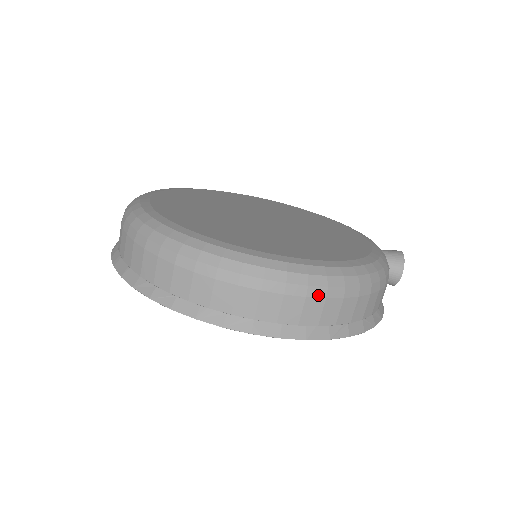
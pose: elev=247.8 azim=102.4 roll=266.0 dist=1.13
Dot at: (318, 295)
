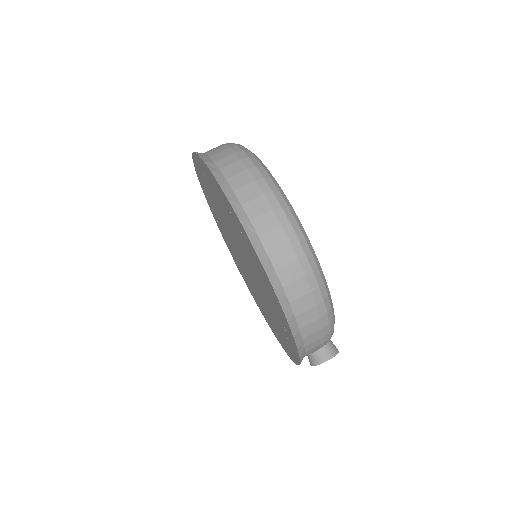
Dot at: (304, 268)
